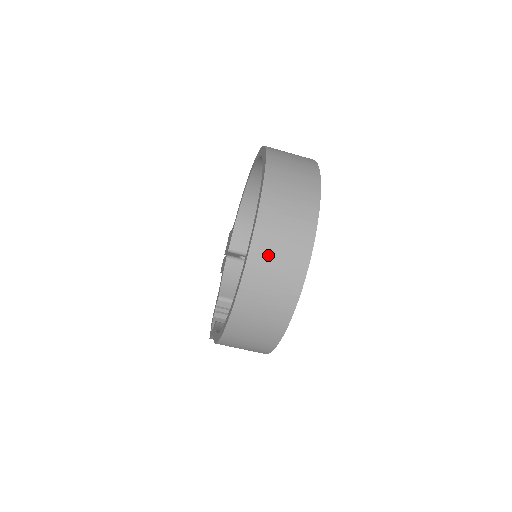
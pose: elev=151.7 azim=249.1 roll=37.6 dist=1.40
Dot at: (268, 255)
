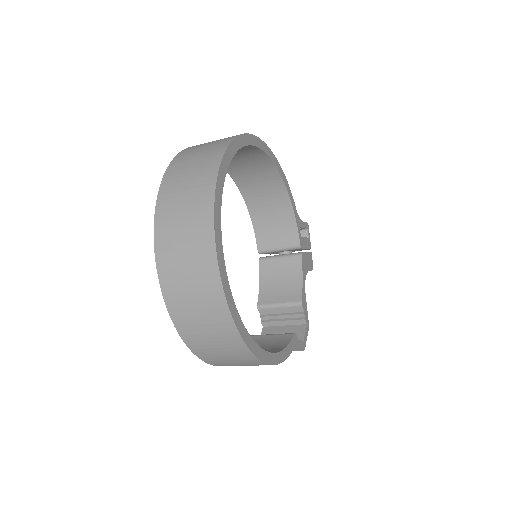
Dot at: (176, 275)
